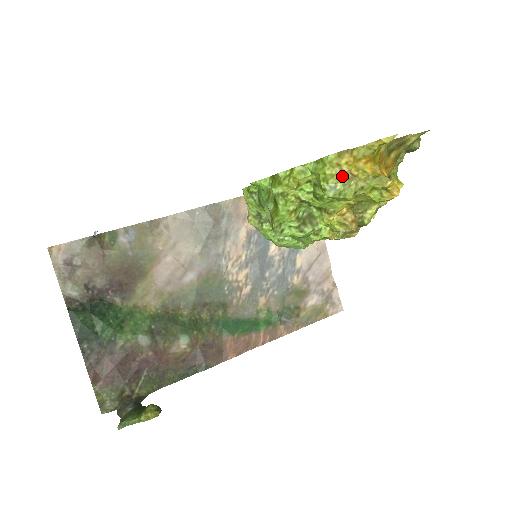
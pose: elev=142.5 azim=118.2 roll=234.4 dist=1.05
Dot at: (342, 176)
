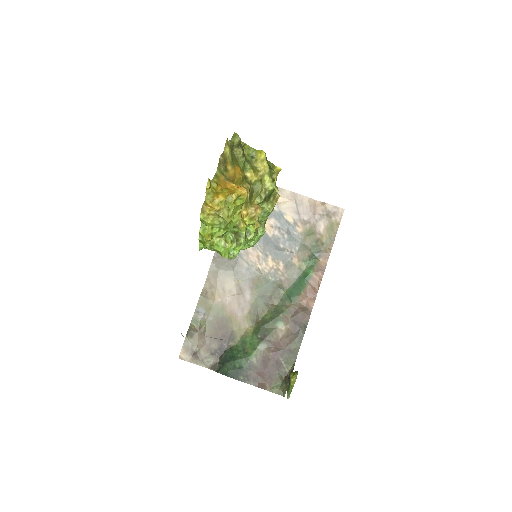
Dot at: (216, 216)
